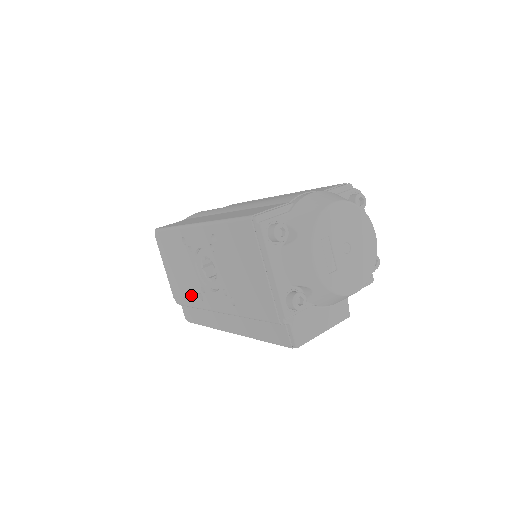
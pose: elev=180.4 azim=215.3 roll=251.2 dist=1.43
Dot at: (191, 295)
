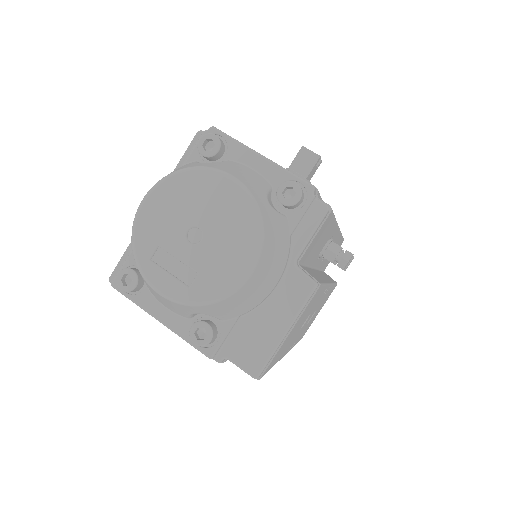
Dot at: occluded
